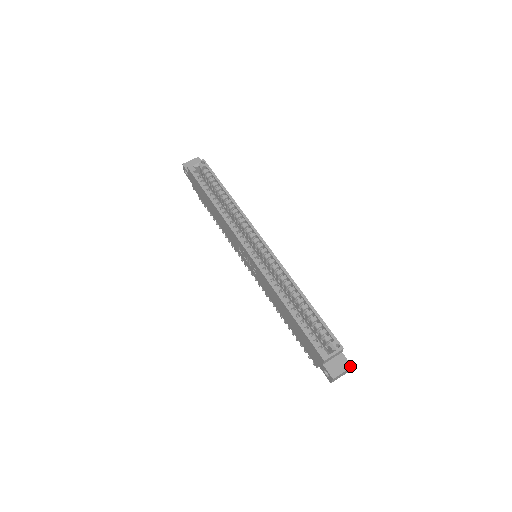
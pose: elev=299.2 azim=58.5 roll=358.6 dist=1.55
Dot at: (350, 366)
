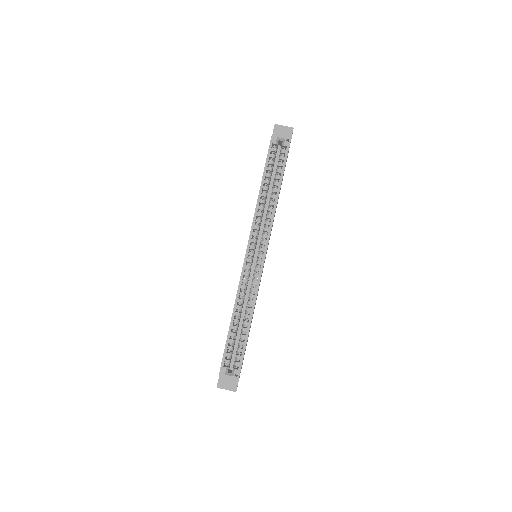
Dot at: (235, 390)
